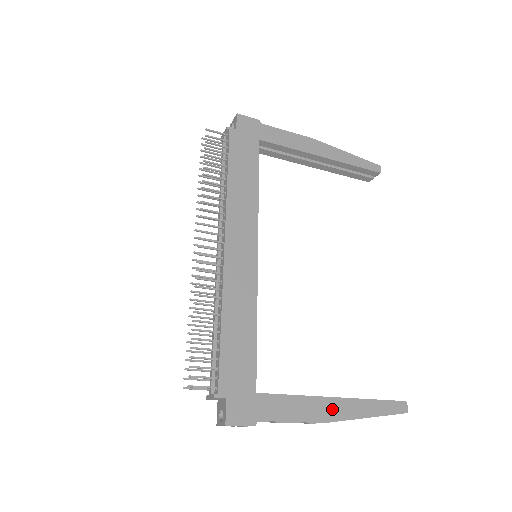
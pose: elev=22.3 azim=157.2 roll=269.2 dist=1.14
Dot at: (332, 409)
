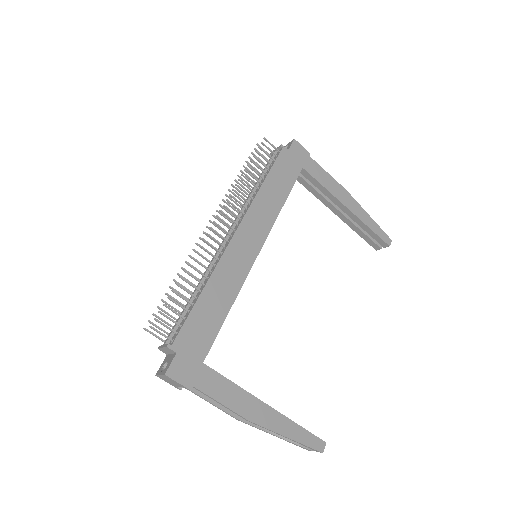
Dot at: (260, 412)
